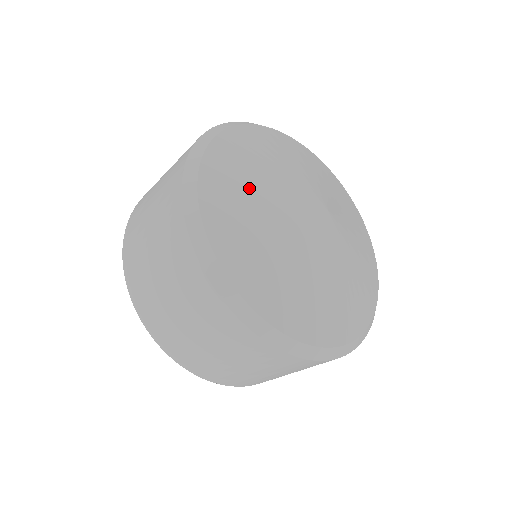
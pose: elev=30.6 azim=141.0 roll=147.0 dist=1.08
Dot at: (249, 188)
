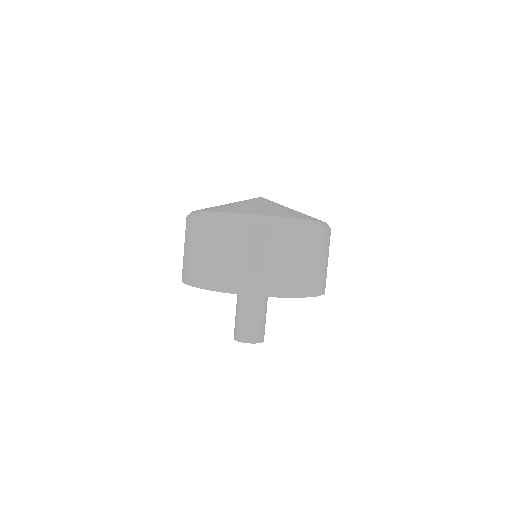
Dot at: occluded
